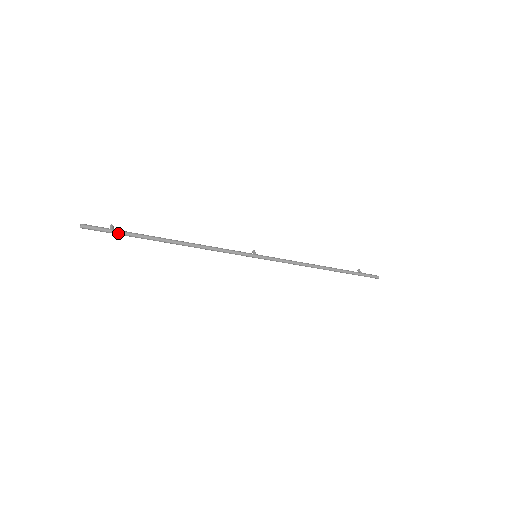
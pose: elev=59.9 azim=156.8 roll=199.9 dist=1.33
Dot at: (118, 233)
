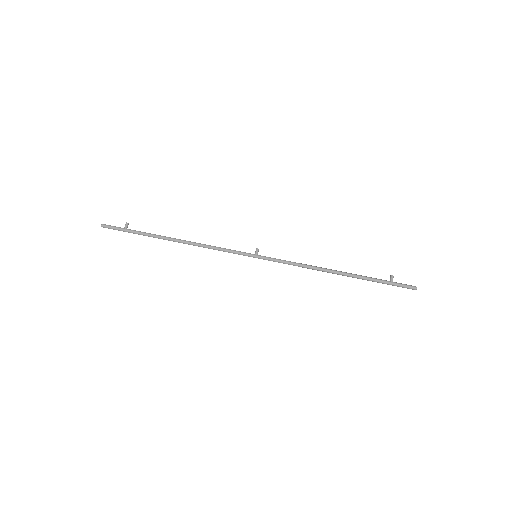
Dot at: (129, 232)
